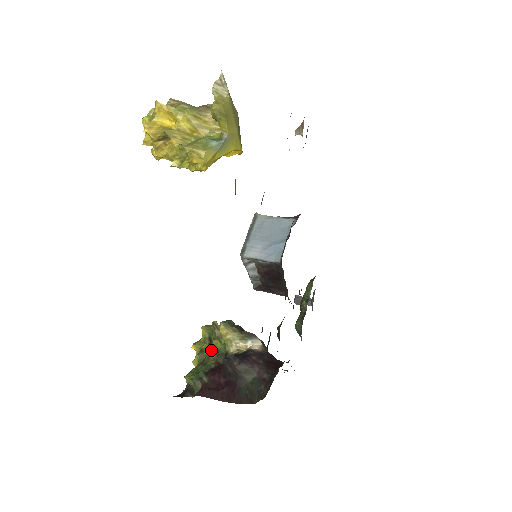
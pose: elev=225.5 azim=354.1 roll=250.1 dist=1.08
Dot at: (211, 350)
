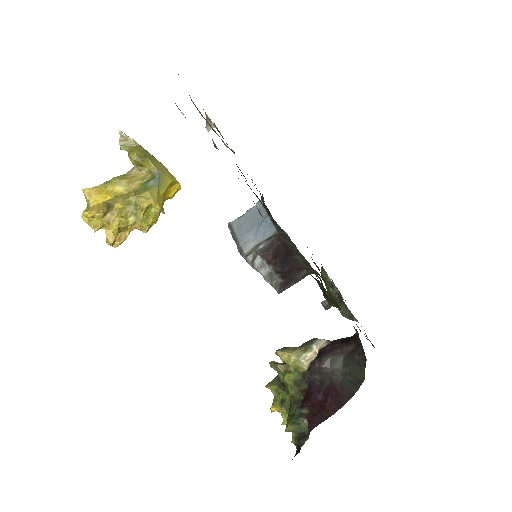
Dot at: (289, 388)
